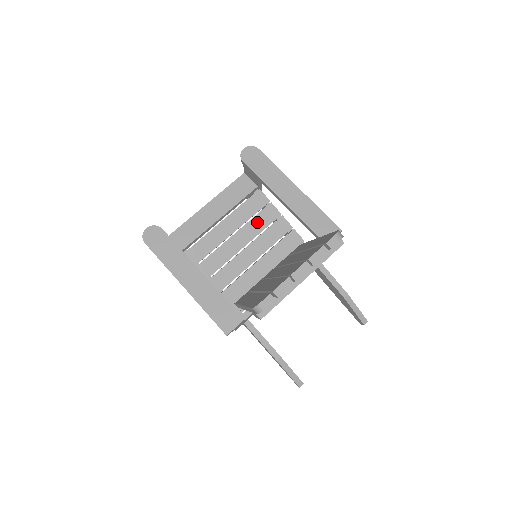
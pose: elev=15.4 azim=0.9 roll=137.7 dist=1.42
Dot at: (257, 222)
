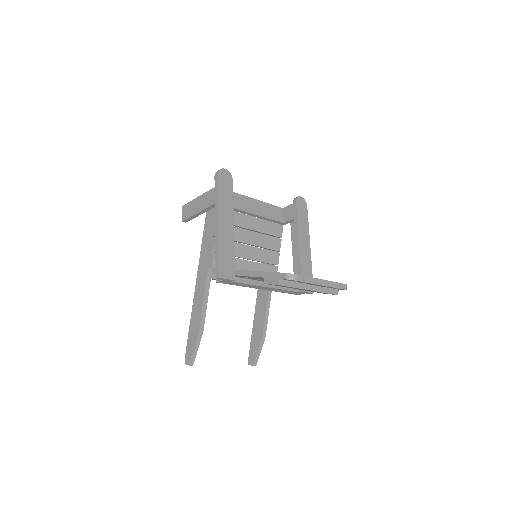
Dot at: (267, 240)
